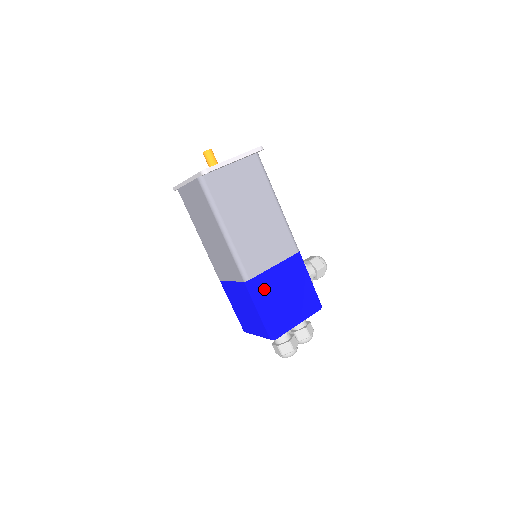
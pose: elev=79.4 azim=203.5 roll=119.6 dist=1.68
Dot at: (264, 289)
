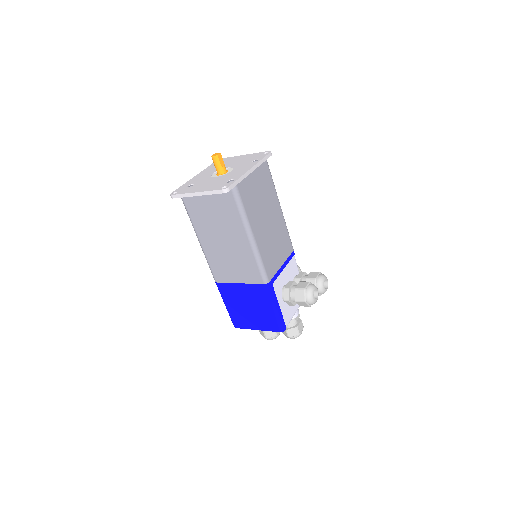
Dot at: (229, 294)
